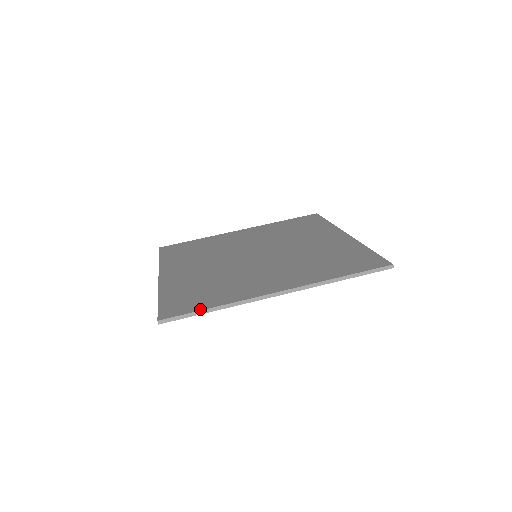
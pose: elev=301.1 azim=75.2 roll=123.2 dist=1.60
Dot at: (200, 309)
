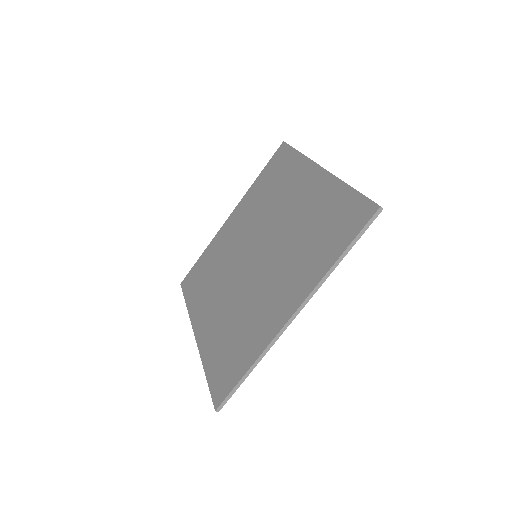
Dot at: (239, 378)
